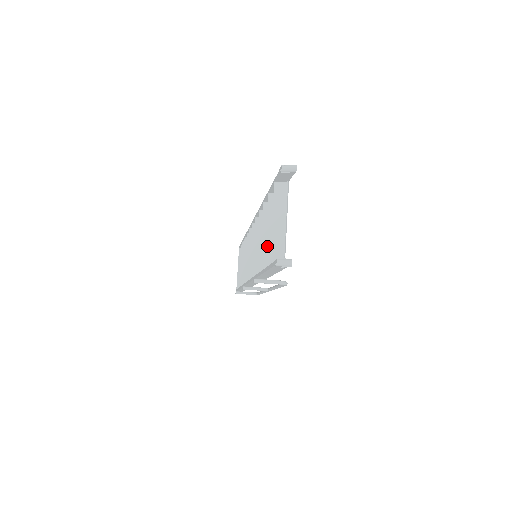
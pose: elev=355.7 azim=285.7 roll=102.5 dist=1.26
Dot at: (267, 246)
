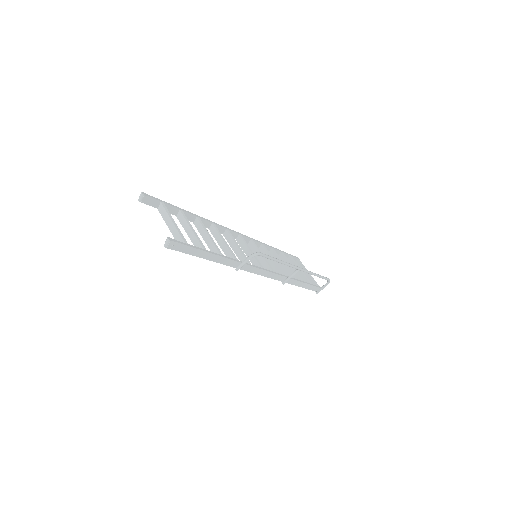
Dot at: (193, 244)
